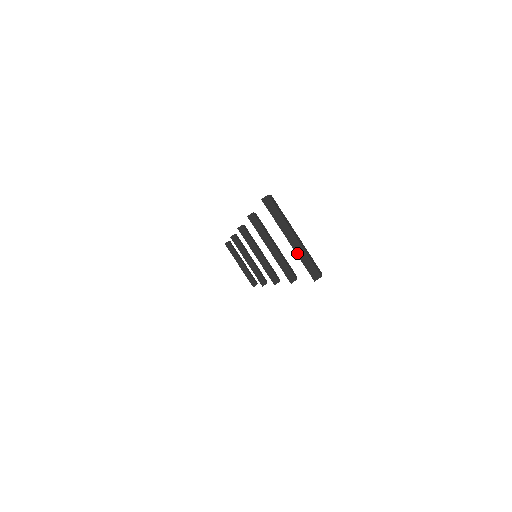
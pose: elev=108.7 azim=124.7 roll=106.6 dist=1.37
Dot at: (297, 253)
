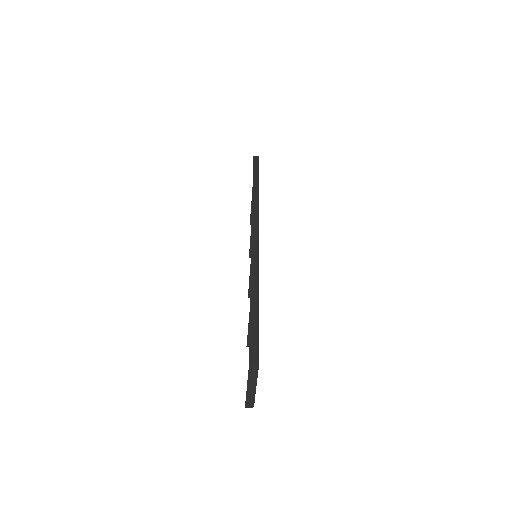
Dot at: (247, 394)
